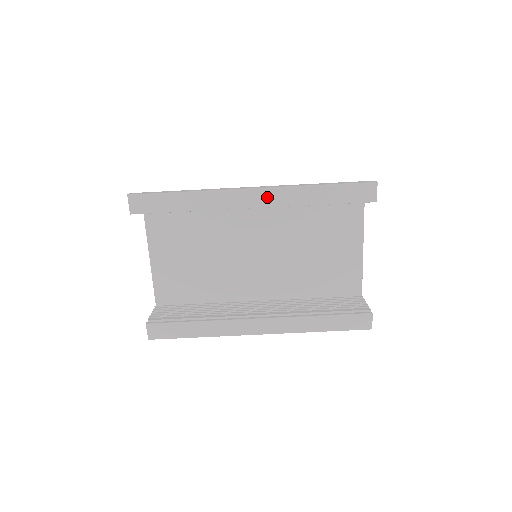
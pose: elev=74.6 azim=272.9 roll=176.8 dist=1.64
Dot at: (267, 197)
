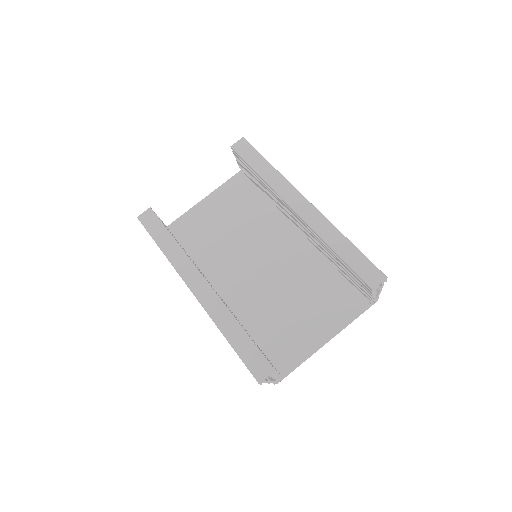
Dot at: (309, 213)
